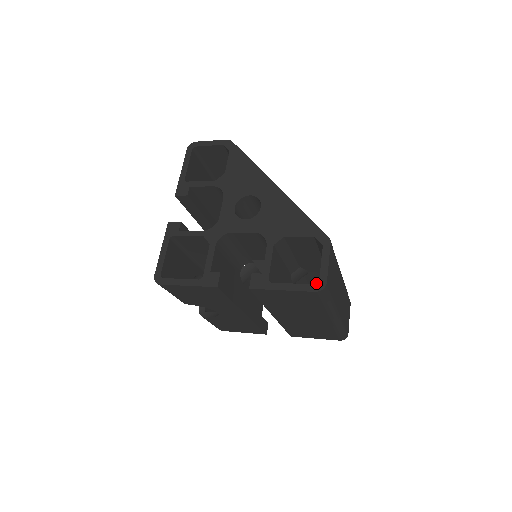
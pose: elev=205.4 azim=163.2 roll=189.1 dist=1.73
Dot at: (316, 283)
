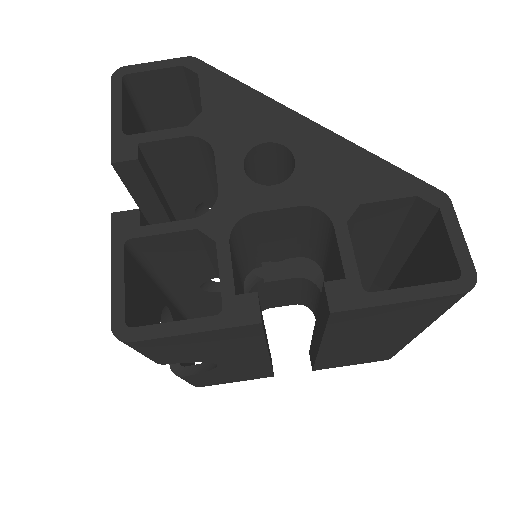
Dot at: occluded
